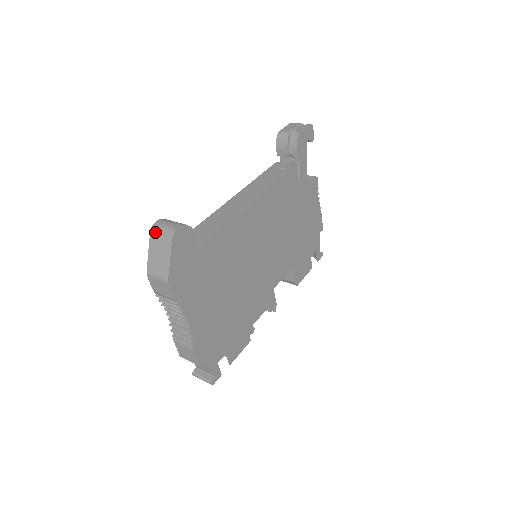
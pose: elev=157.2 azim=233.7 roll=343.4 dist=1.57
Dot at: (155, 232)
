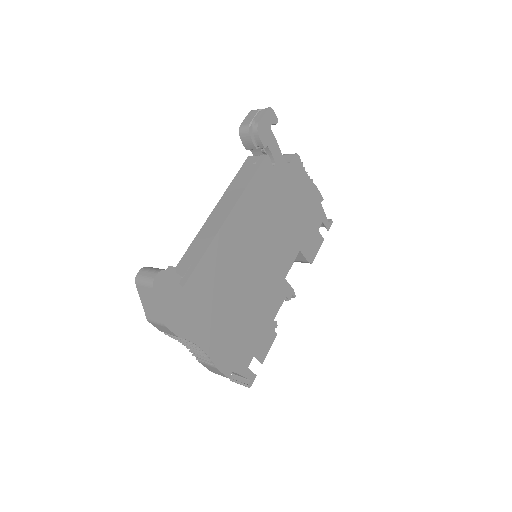
Dot at: (139, 284)
